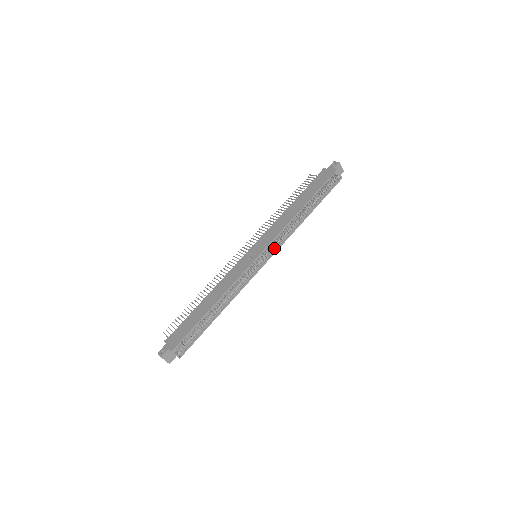
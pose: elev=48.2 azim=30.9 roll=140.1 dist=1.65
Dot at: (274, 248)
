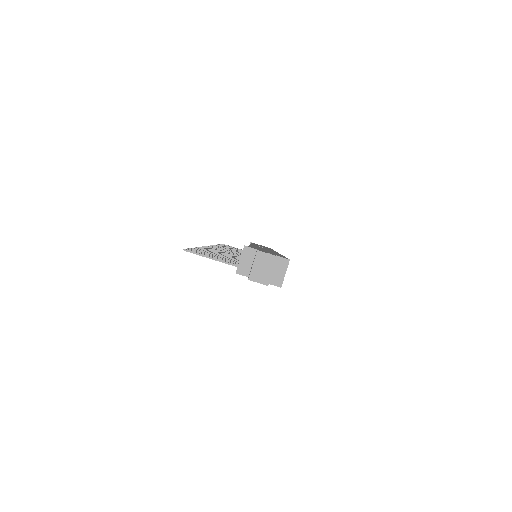
Dot at: occluded
